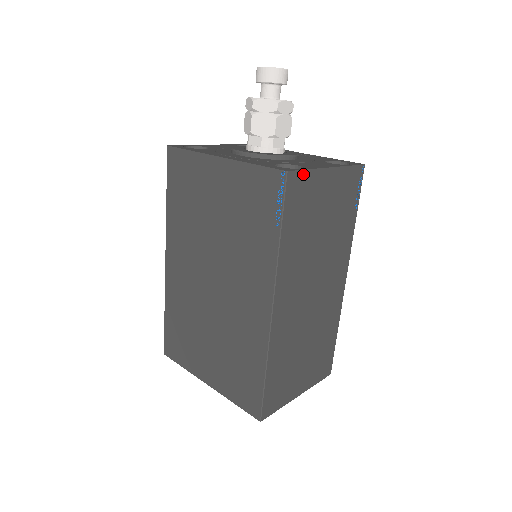
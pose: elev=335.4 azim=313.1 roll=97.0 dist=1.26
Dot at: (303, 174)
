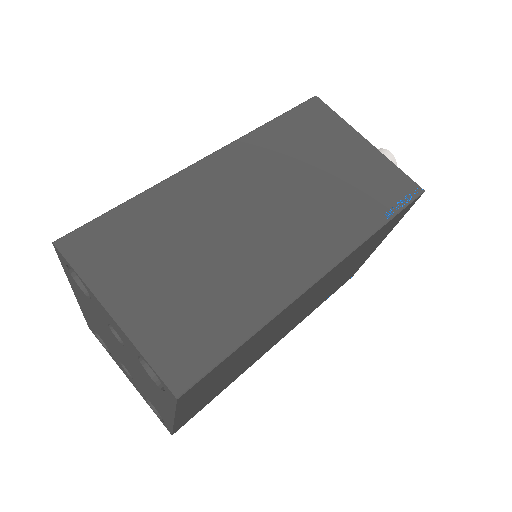
Dot at: (331, 113)
